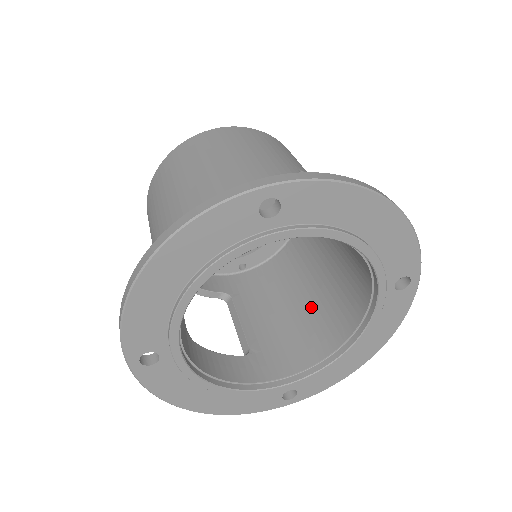
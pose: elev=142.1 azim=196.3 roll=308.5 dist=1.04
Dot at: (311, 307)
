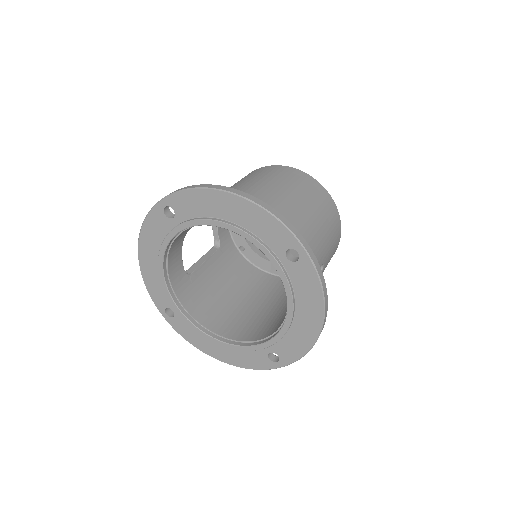
Dot at: (234, 306)
